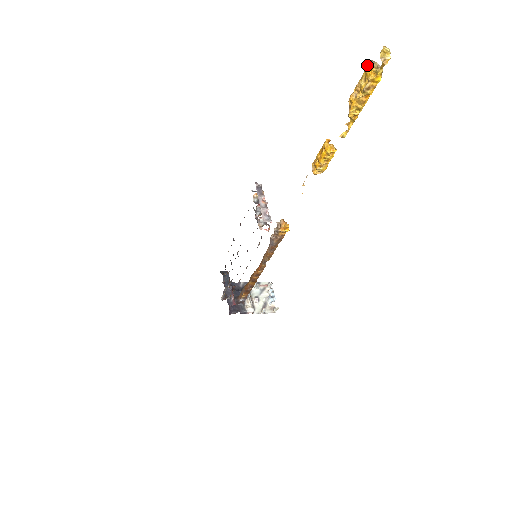
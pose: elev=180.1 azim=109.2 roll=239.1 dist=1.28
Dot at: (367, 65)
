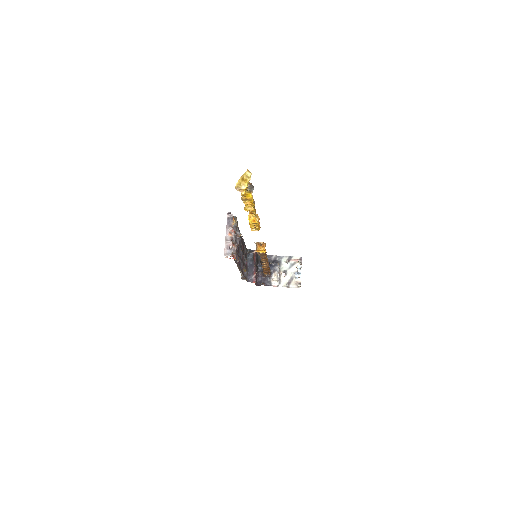
Dot at: occluded
